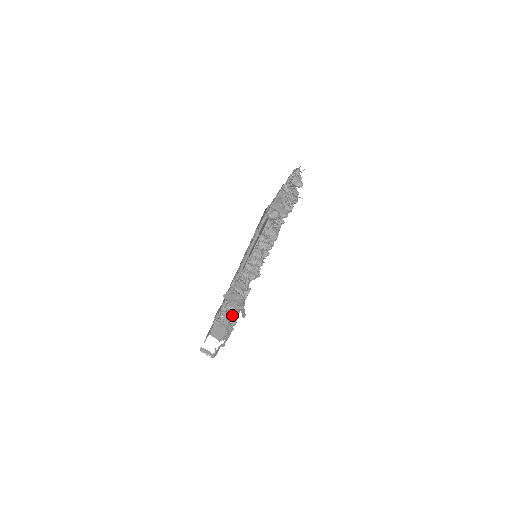
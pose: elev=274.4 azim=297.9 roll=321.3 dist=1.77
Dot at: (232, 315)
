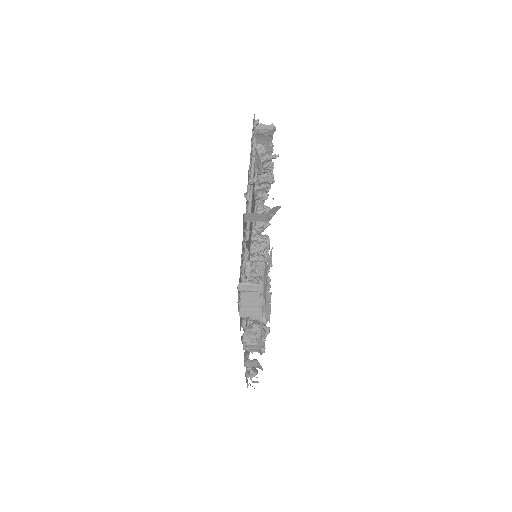
Dot at: occluded
